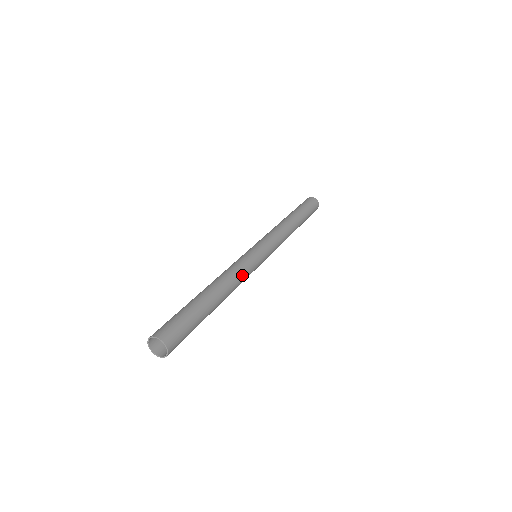
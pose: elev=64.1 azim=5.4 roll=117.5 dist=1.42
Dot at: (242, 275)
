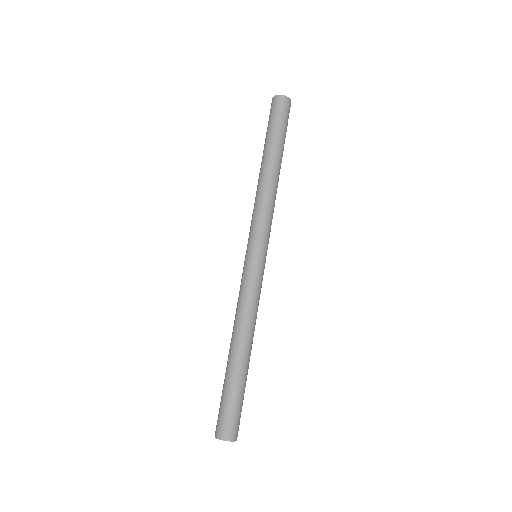
Dot at: occluded
